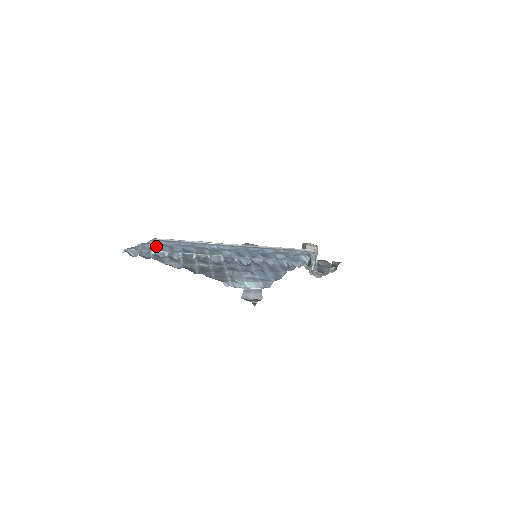
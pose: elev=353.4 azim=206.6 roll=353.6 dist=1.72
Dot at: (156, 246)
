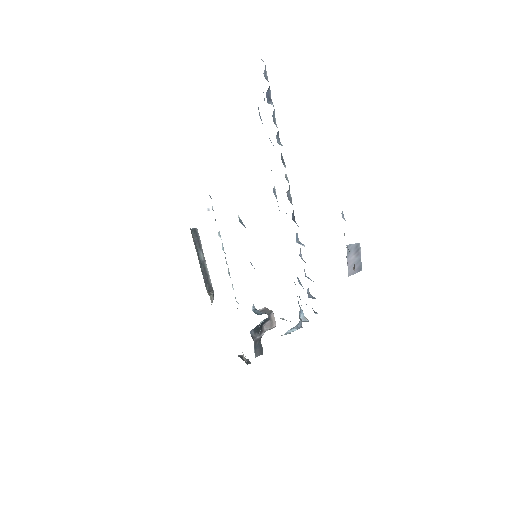
Dot at: occluded
